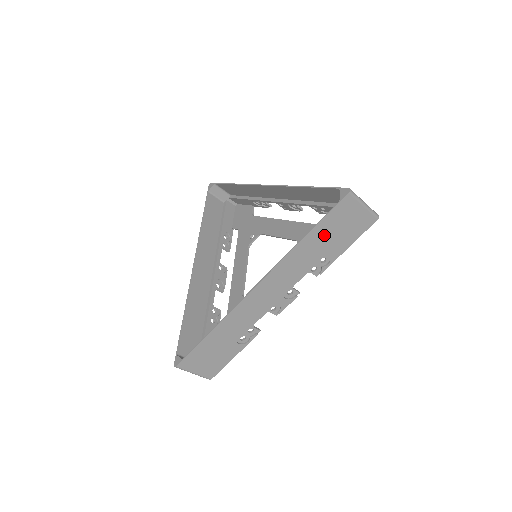
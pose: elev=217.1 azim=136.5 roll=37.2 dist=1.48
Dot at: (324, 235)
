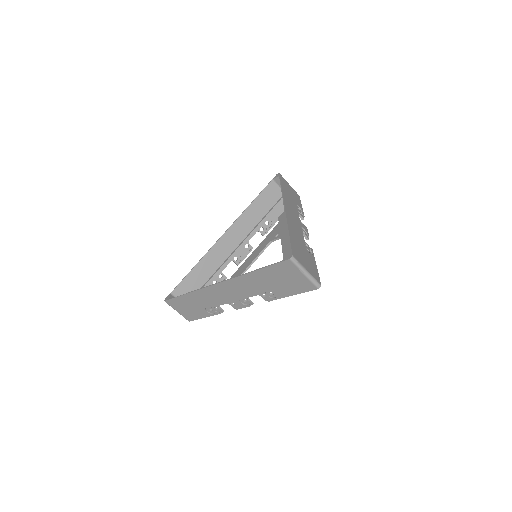
Dot at: (270, 277)
